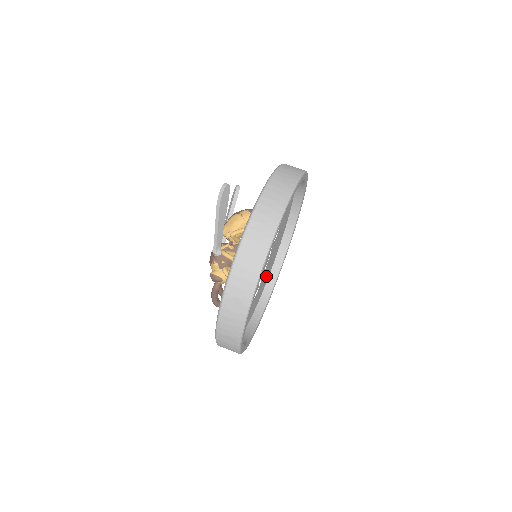
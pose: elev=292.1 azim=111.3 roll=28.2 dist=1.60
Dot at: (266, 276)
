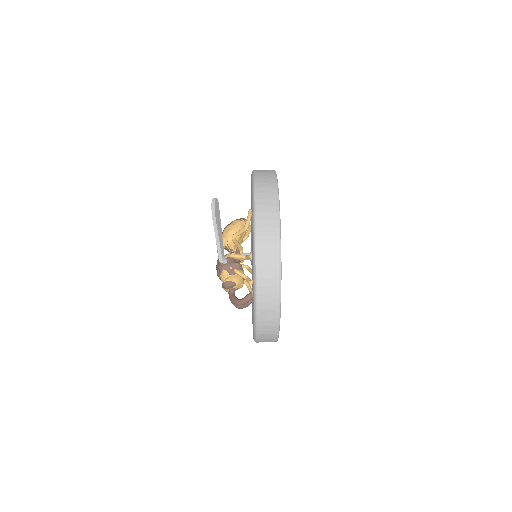
Dot at: occluded
